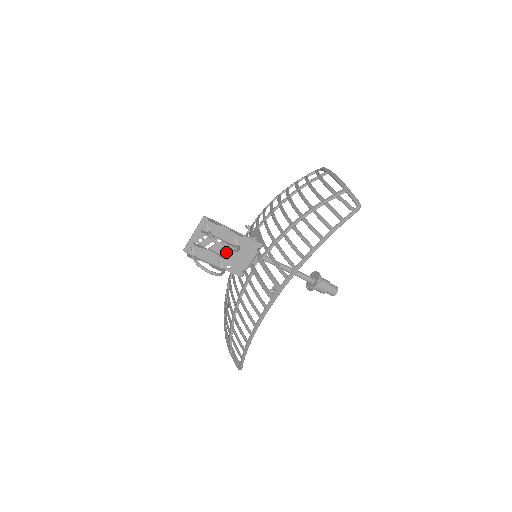
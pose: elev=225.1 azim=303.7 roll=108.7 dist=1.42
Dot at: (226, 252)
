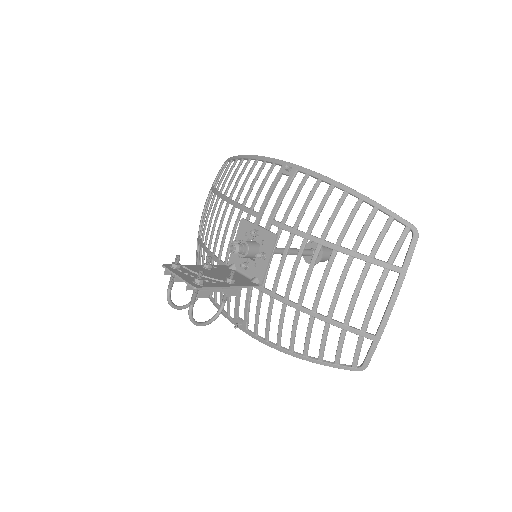
Dot at: (214, 275)
